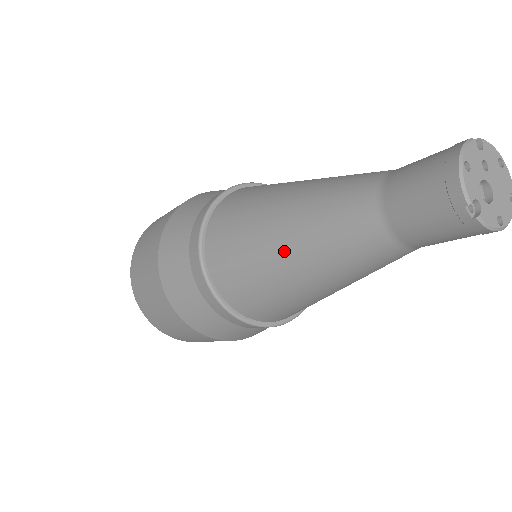
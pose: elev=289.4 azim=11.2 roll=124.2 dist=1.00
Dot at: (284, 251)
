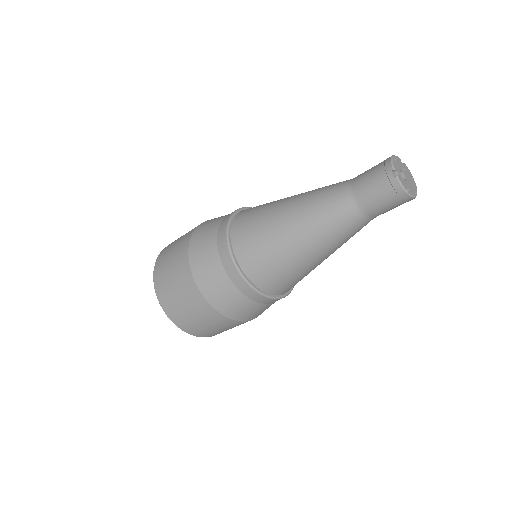
Dot at: (288, 212)
